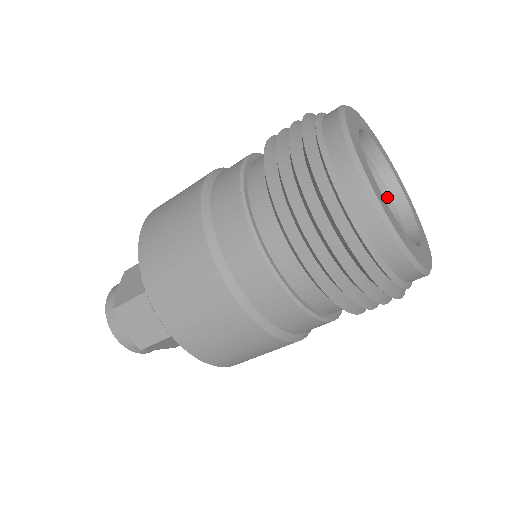
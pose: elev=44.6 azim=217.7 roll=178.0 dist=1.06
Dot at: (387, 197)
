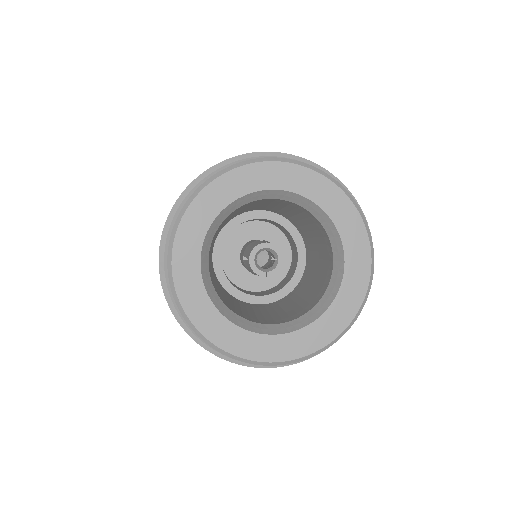
Dot at: (316, 220)
